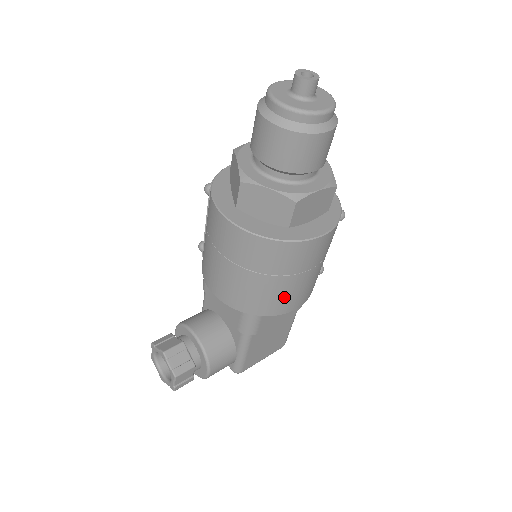
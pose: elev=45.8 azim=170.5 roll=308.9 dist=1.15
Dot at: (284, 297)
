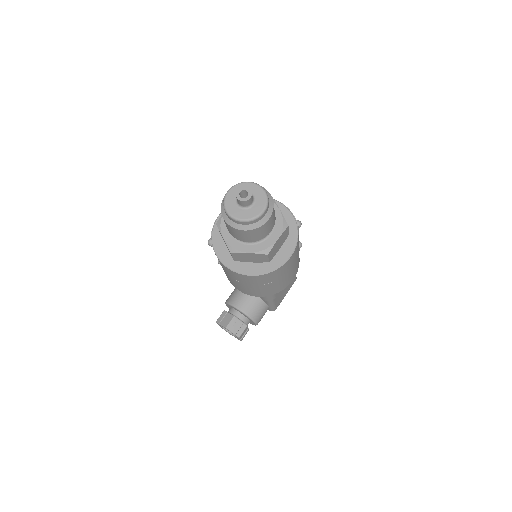
Dot at: (283, 284)
